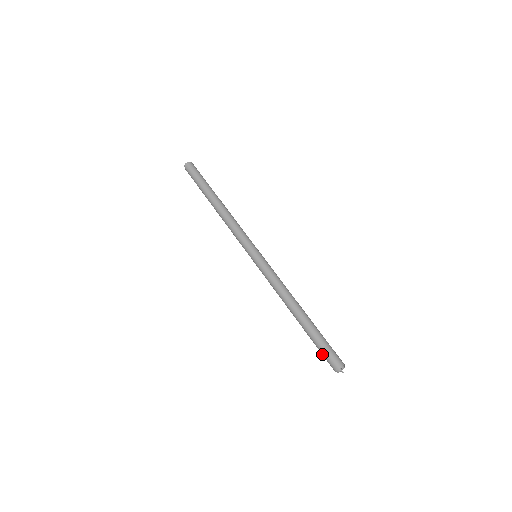
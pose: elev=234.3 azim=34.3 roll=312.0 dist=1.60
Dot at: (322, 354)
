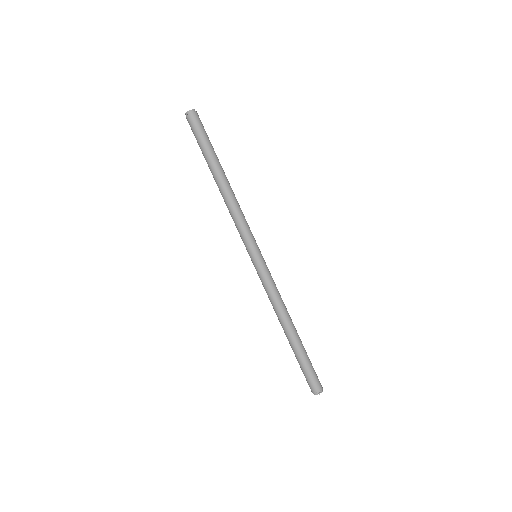
Dot at: (305, 375)
